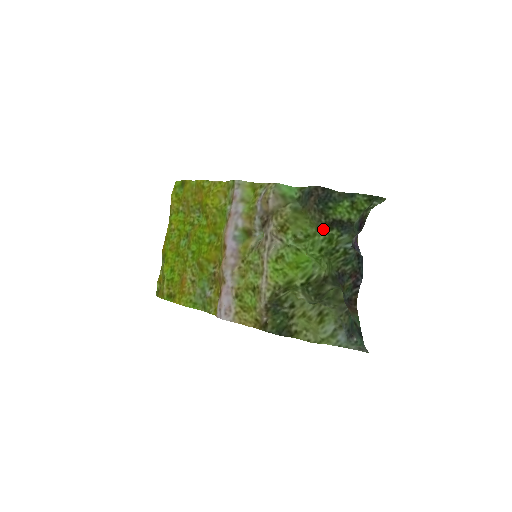
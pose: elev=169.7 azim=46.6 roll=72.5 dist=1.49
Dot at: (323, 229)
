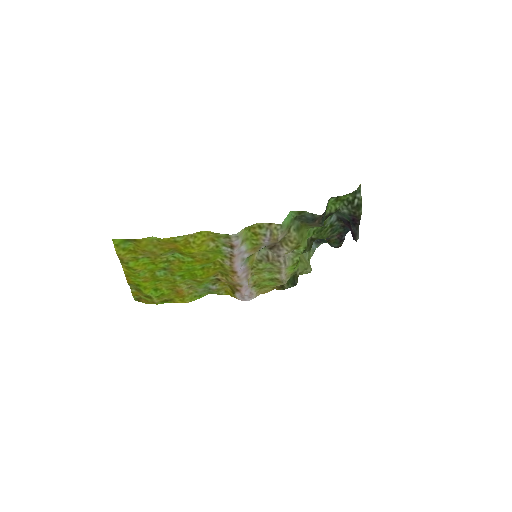
Dot at: occluded
